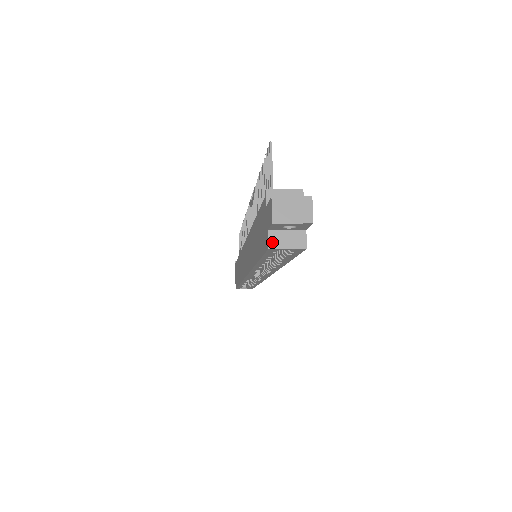
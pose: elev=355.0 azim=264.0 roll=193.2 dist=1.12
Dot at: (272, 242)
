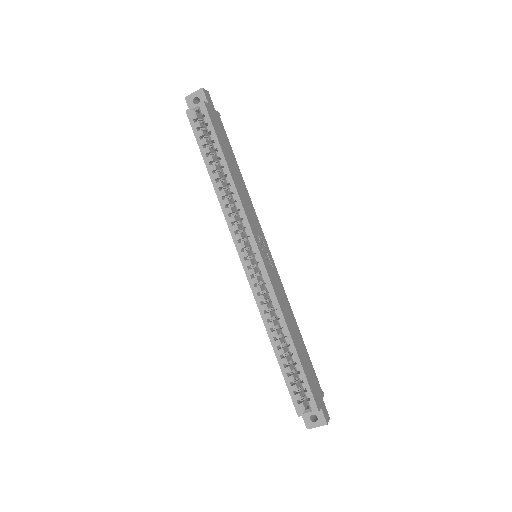
Dot at: (189, 111)
